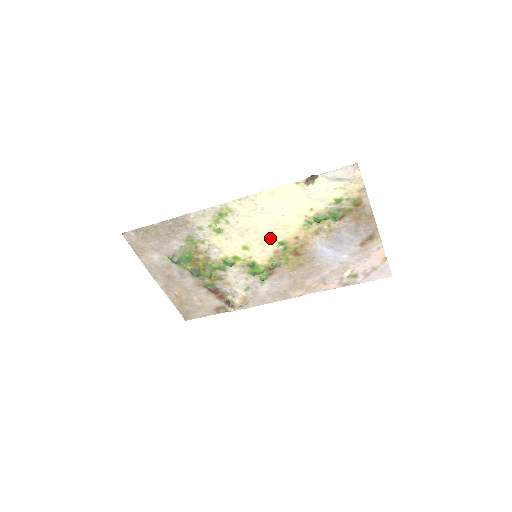
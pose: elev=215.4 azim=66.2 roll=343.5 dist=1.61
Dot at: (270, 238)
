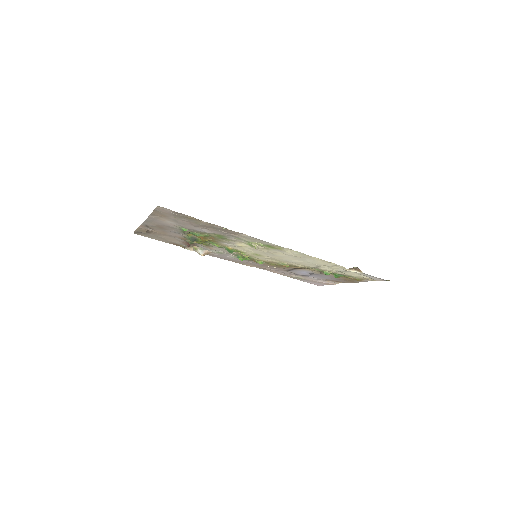
Dot at: (282, 261)
